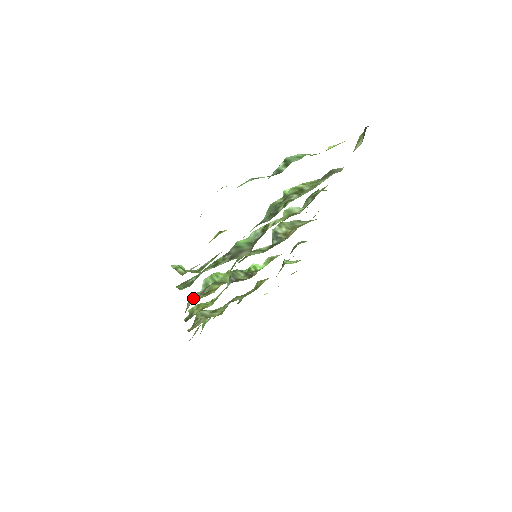
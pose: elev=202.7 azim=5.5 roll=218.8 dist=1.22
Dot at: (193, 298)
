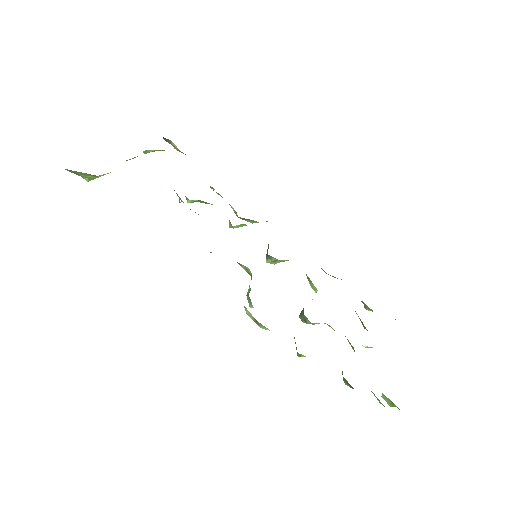
Dot at: (245, 307)
